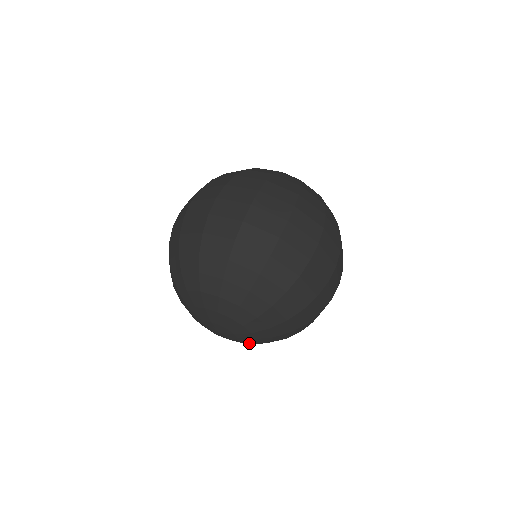
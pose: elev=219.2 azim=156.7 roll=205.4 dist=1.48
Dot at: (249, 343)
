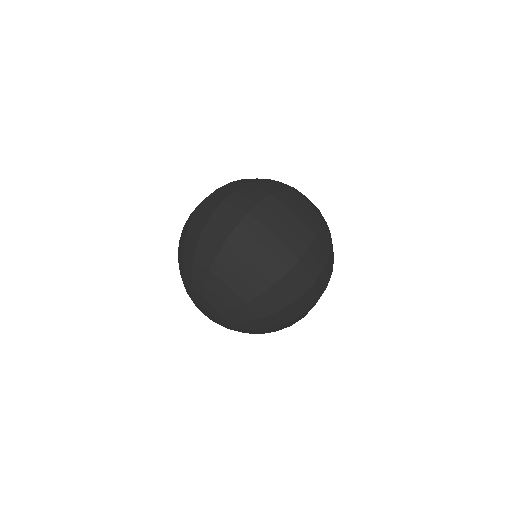
Dot at: occluded
